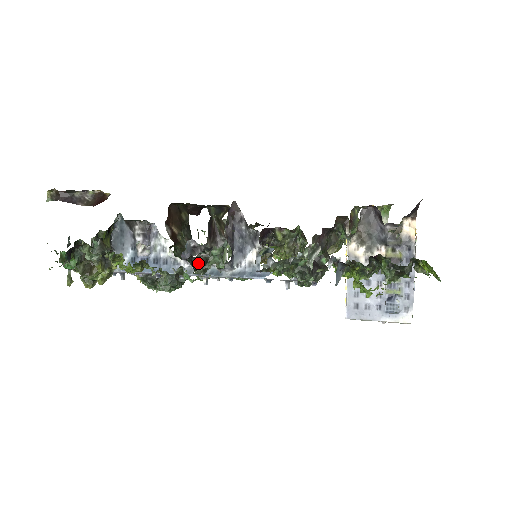
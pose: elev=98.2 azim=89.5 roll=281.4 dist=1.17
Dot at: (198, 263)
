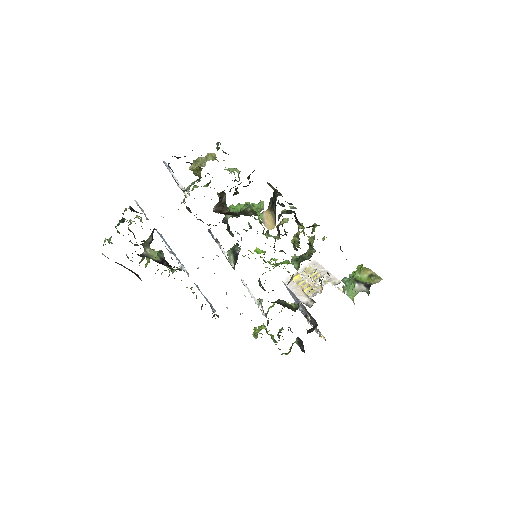
Dot at: (225, 223)
